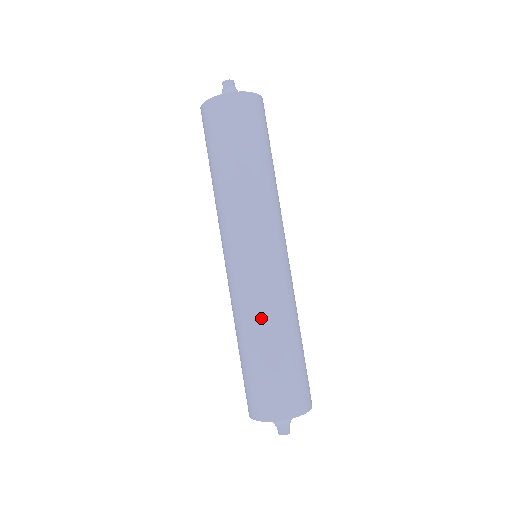
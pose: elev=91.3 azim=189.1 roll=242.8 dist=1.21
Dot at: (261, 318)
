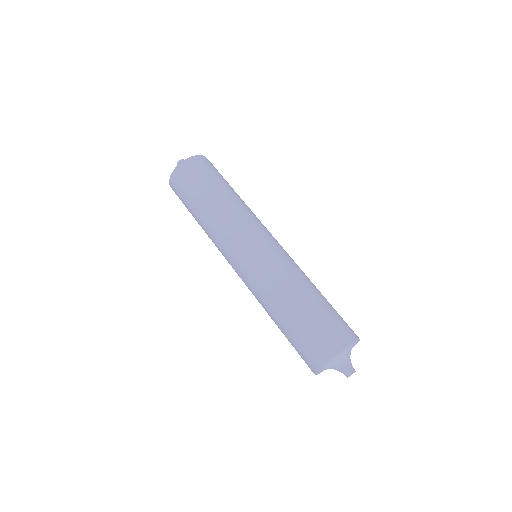
Dot at: (299, 274)
